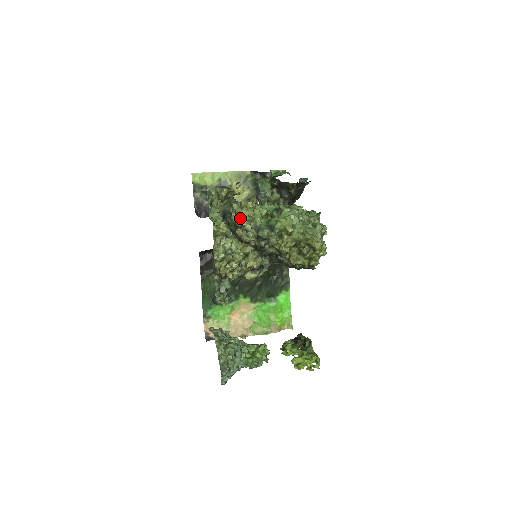
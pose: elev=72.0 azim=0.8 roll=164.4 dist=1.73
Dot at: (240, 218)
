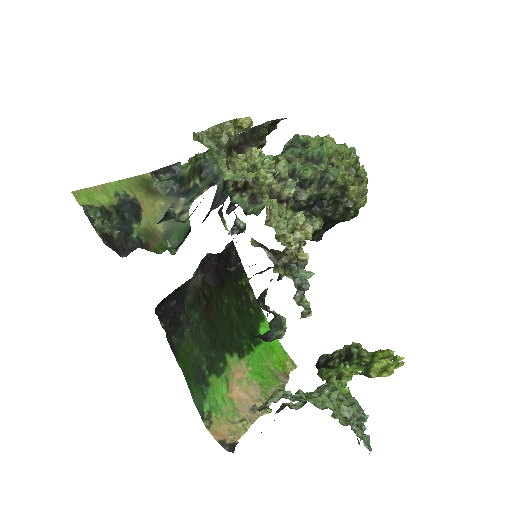
Dot at: (269, 162)
